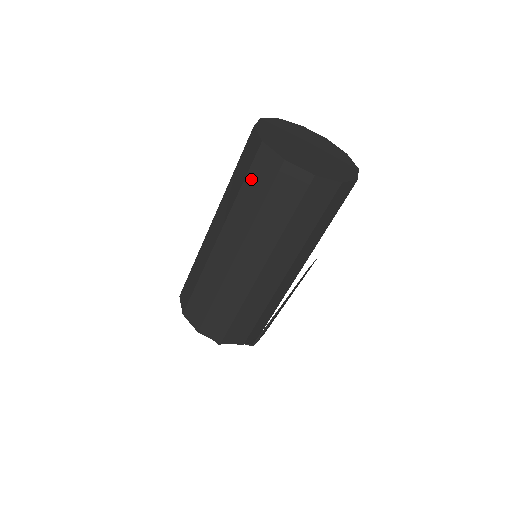
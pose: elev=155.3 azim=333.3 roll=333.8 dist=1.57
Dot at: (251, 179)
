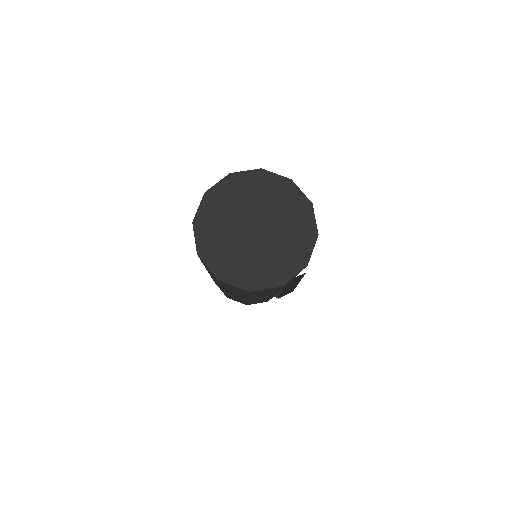
Dot at: occluded
